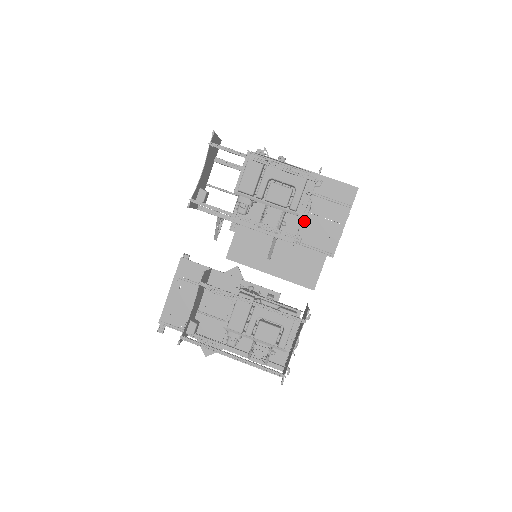
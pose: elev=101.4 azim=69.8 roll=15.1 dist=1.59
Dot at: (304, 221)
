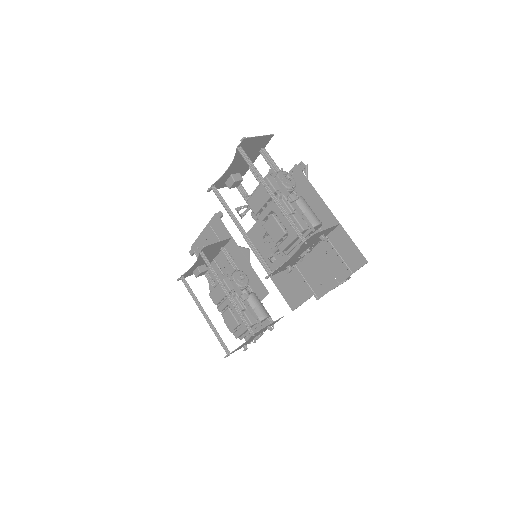
Dot at: (309, 254)
